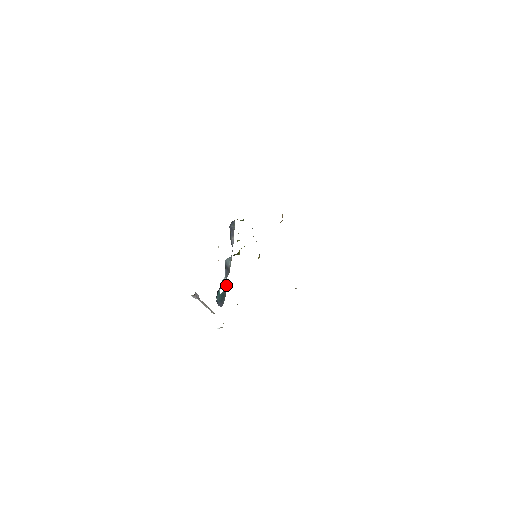
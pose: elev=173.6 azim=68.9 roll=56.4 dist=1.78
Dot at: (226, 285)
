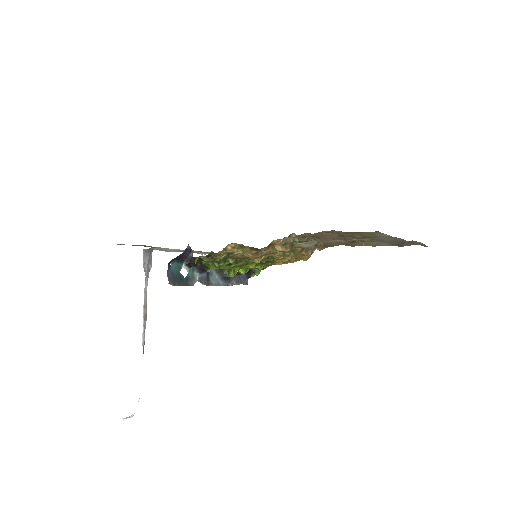
Dot at: (193, 282)
